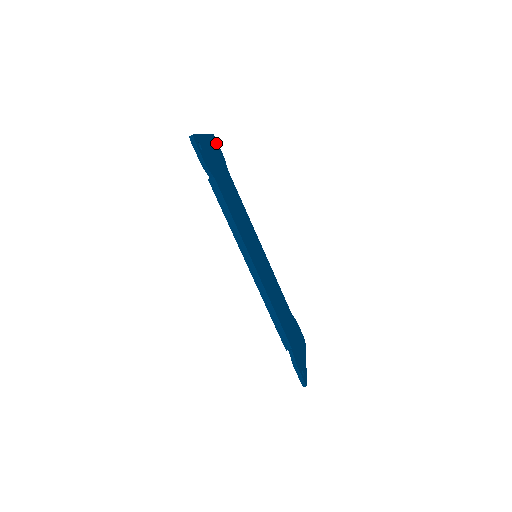
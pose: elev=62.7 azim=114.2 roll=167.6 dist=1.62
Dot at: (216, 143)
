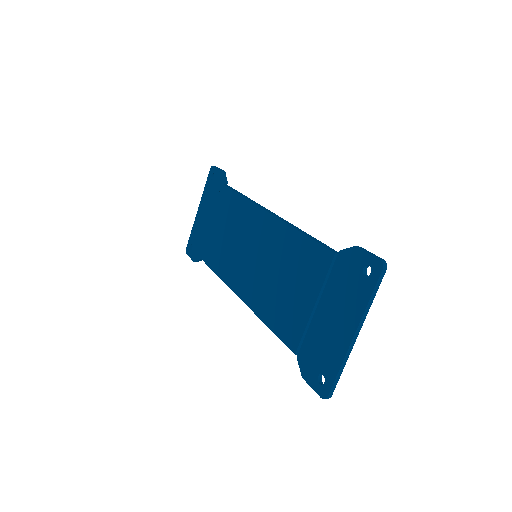
Dot at: (373, 266)
